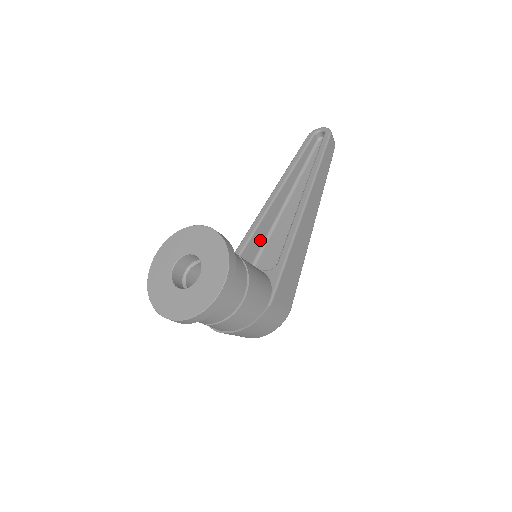
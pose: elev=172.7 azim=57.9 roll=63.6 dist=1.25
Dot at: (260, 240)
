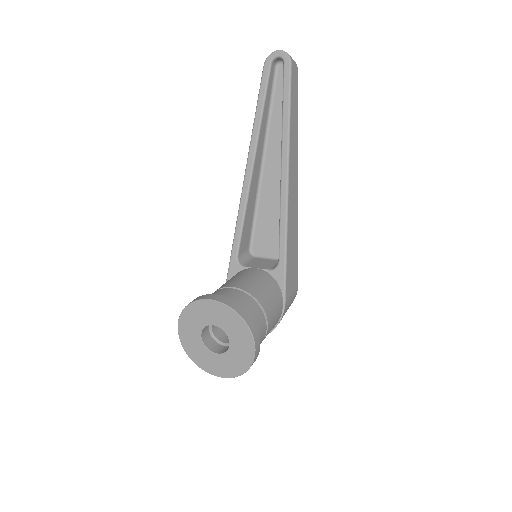
Dot at: (250, 220)
